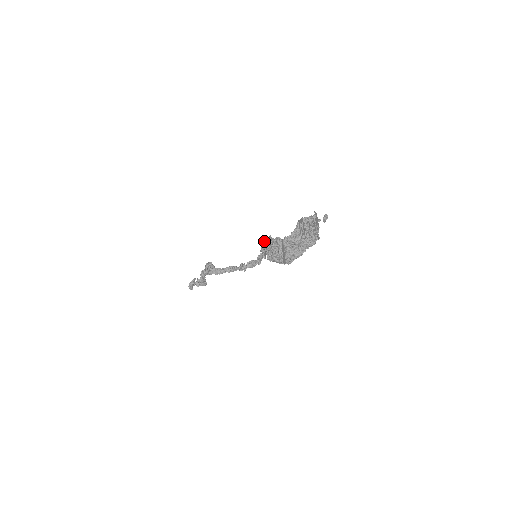
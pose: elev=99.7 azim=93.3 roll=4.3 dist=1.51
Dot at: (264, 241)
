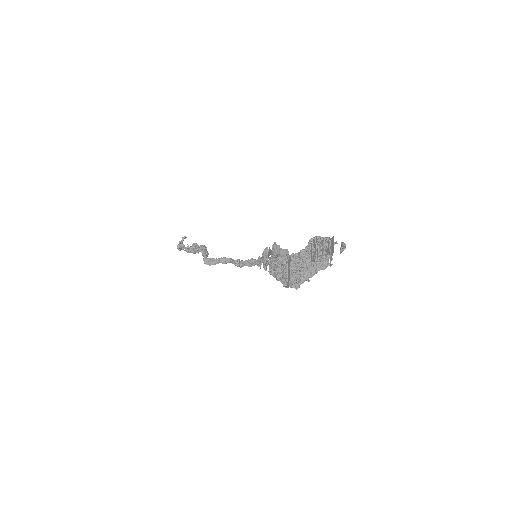
Dot at: occluded
